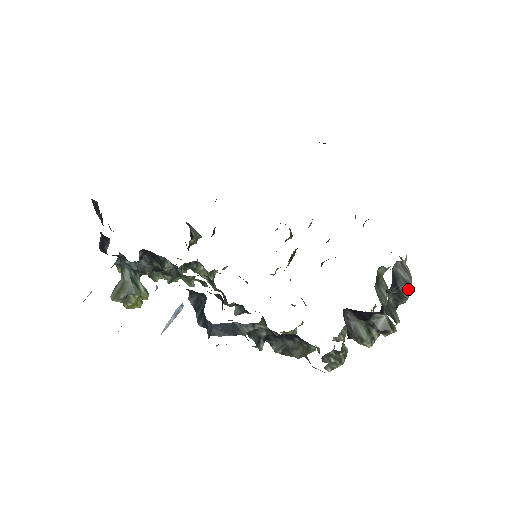
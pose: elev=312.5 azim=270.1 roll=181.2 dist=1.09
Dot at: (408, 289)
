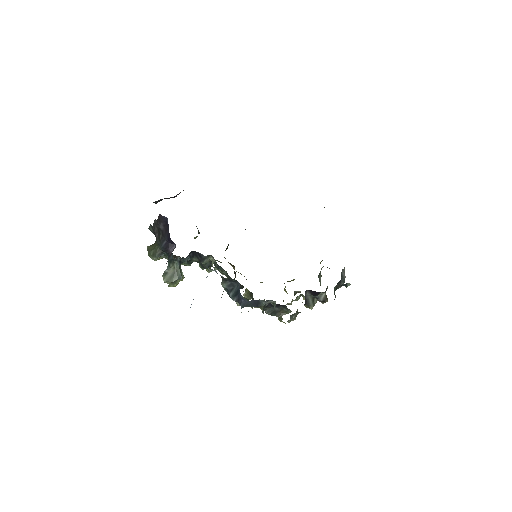
Dot at: (344, 282)
